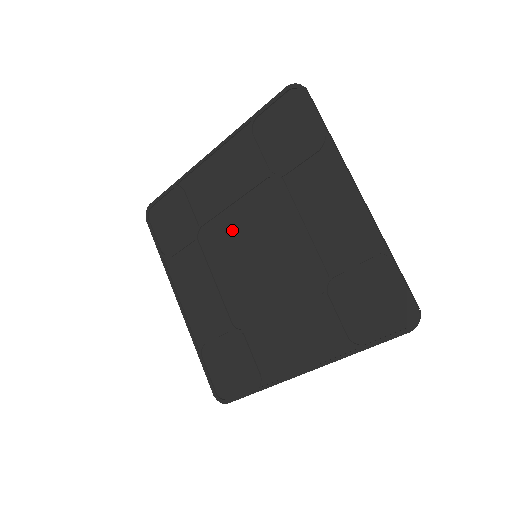
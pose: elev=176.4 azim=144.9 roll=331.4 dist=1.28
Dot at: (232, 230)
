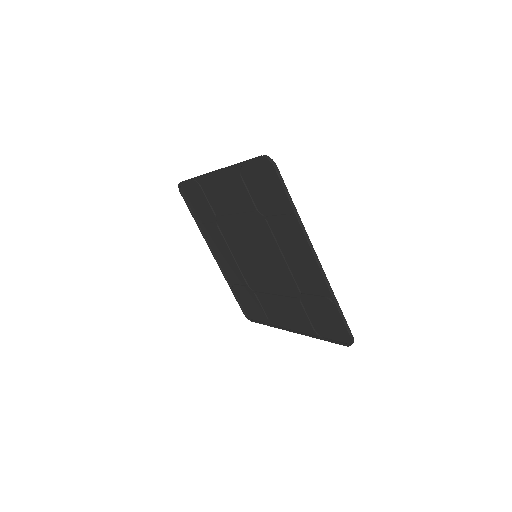
Dot at: (238, 232)
